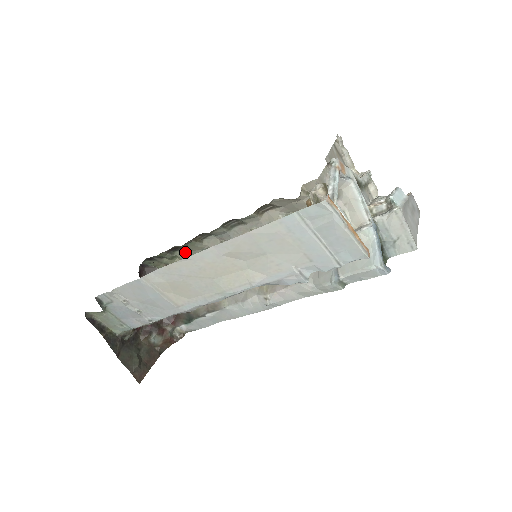
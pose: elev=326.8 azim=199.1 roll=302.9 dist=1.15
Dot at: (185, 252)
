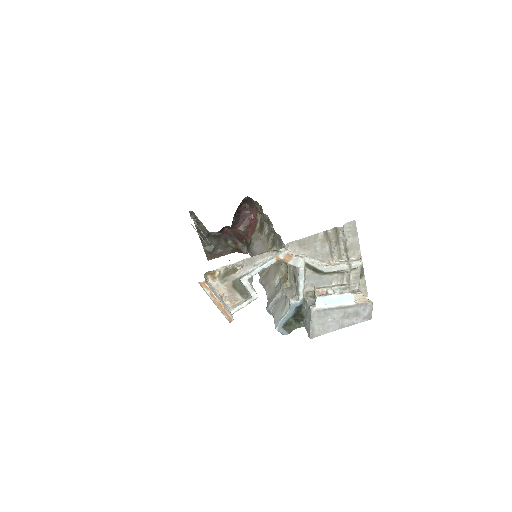
Dot at: occluded
